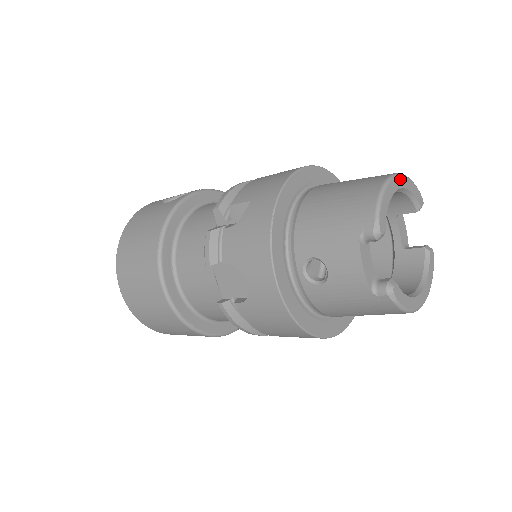
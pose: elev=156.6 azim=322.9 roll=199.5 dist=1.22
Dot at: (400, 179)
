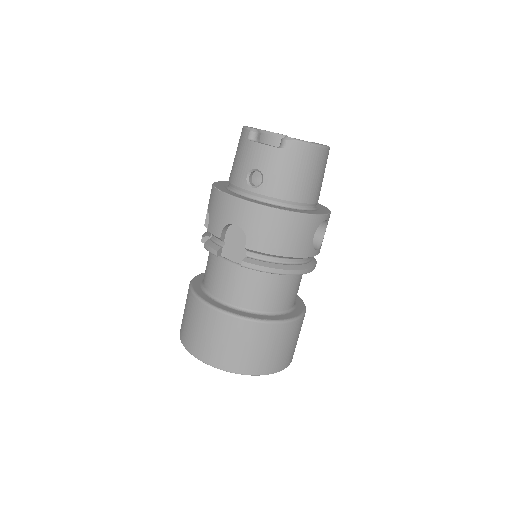
Dot at: occluded
